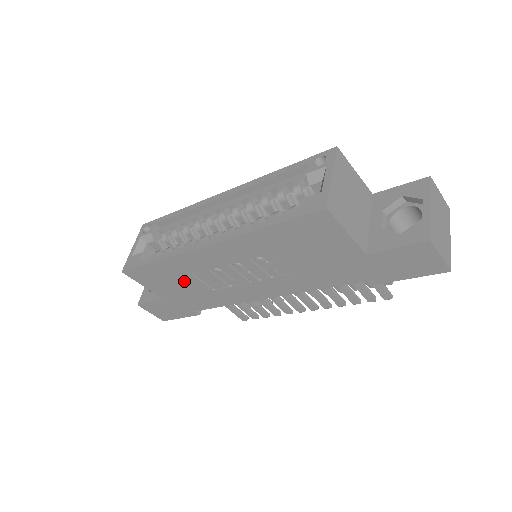
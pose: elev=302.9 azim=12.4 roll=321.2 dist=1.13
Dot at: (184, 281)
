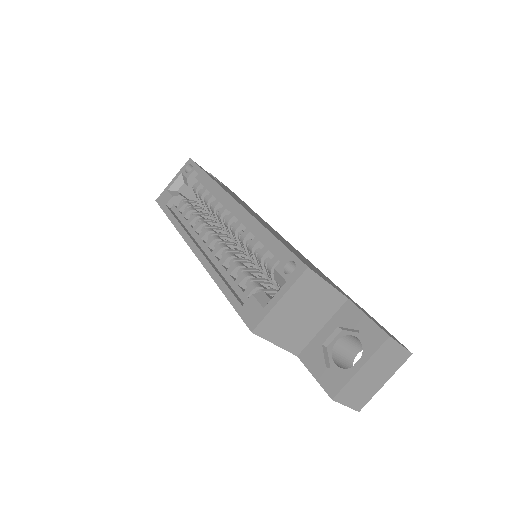
Dot at: occluded
